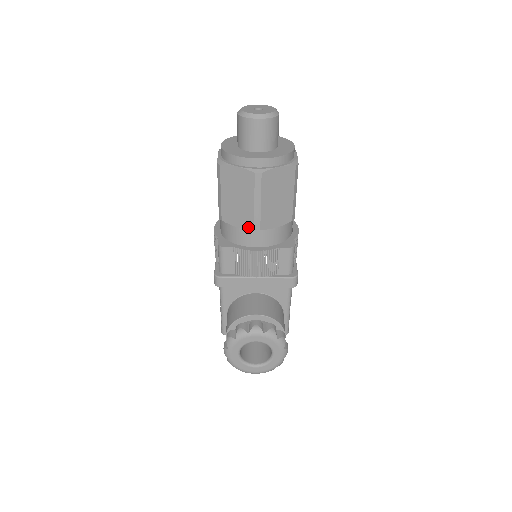
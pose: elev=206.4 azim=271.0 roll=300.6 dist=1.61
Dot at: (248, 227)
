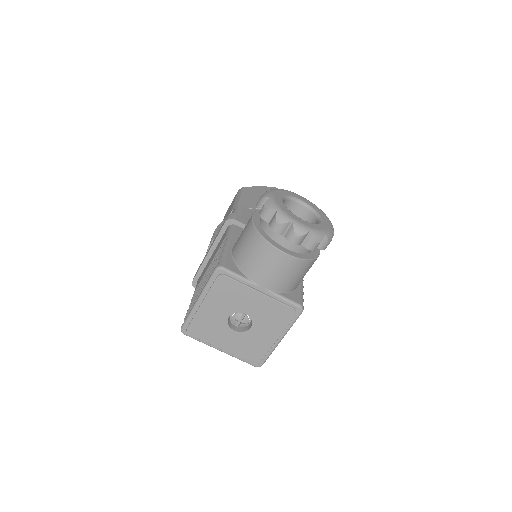
Dot at: occluded
